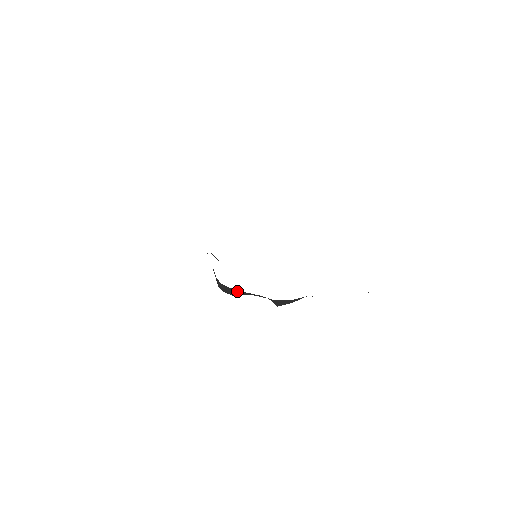
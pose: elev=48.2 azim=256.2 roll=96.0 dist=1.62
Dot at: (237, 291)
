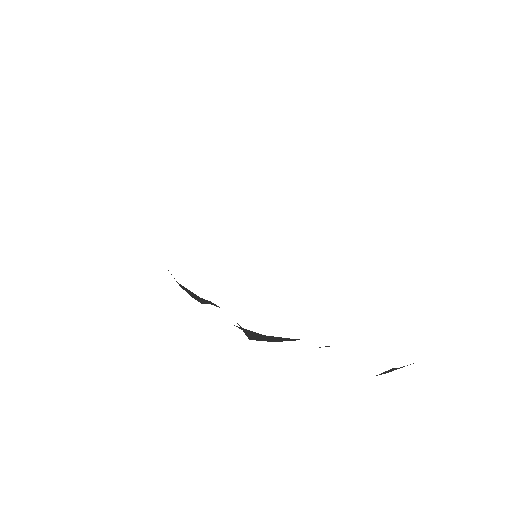
Dot at: (193, 293)
